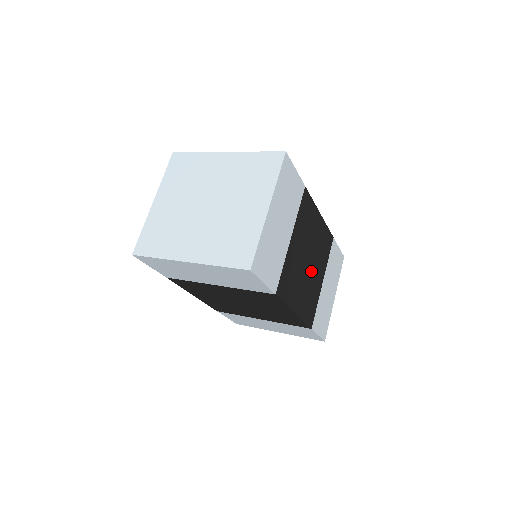
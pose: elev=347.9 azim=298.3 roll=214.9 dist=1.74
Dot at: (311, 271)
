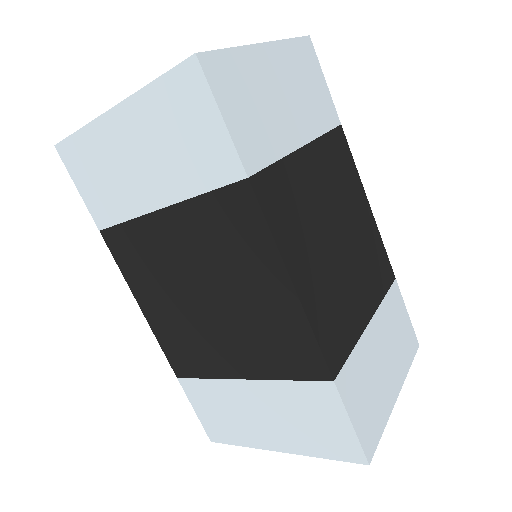
Dot at: (343, 264)
